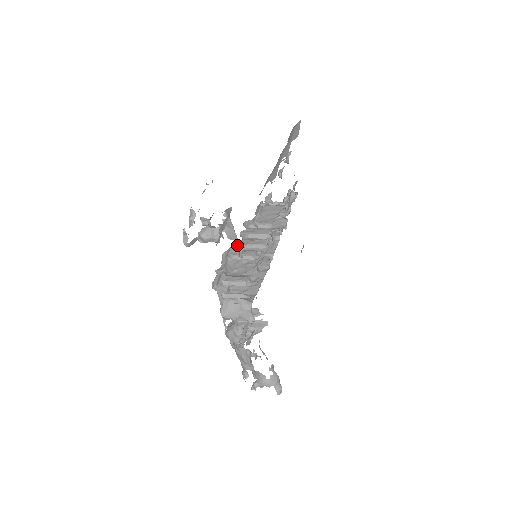
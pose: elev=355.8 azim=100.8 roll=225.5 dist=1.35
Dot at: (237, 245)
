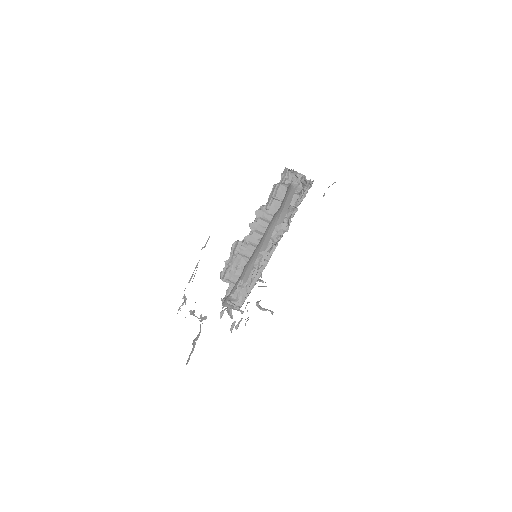
Dot at: (244, 240)
